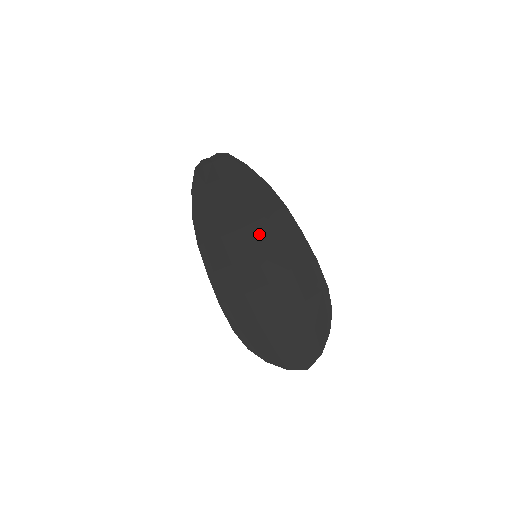
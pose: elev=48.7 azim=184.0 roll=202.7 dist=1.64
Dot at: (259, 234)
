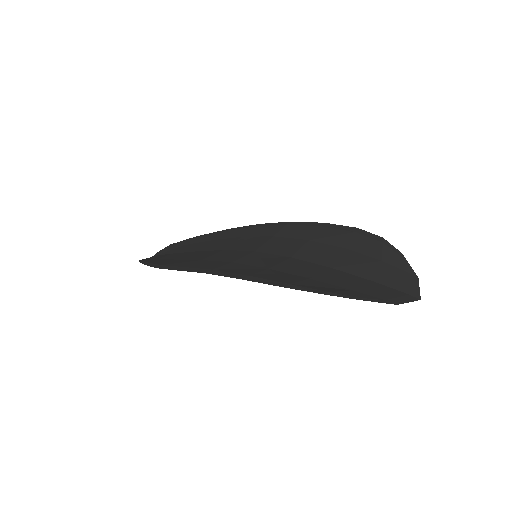
Dot at: (246, 243)
